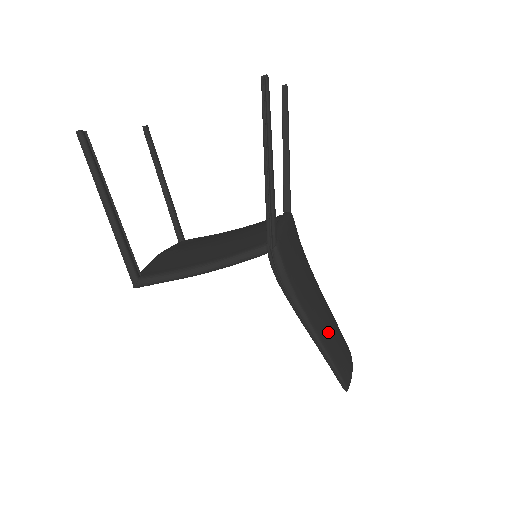
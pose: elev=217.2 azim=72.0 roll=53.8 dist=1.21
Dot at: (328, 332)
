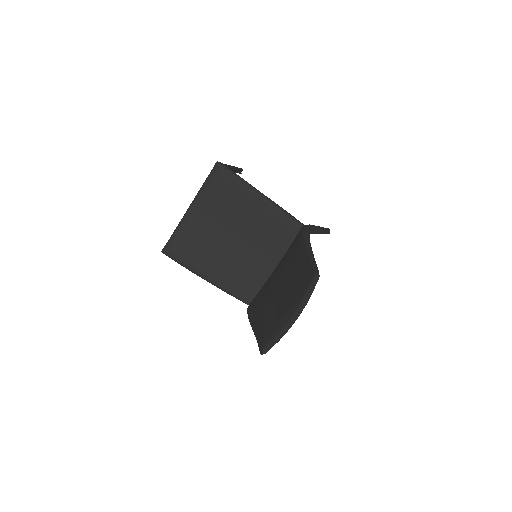
Dot at: occluded
